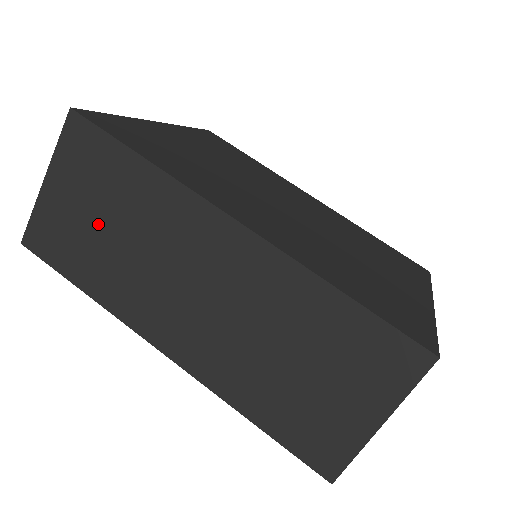
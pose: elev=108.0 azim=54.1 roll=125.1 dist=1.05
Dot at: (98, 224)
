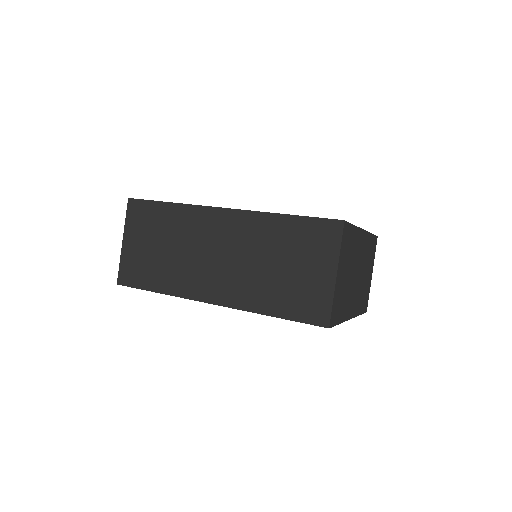
Dot at: (156, 249)
